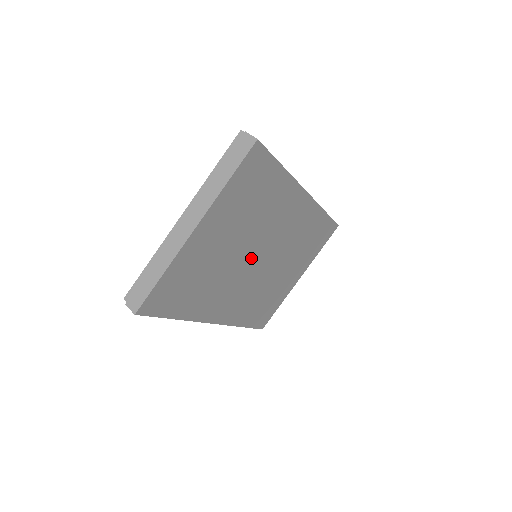
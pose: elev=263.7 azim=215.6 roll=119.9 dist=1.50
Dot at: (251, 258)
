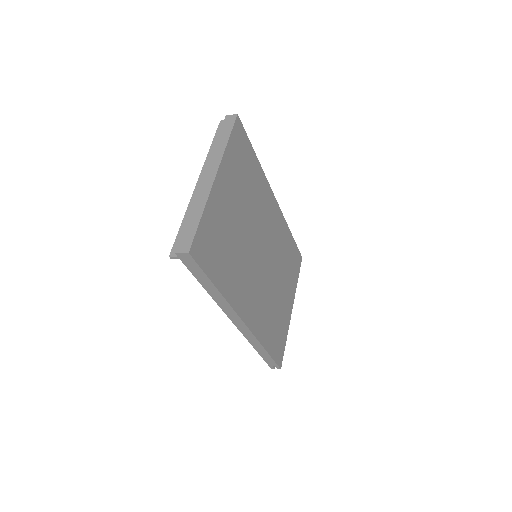
Dot at: (255, 248)
